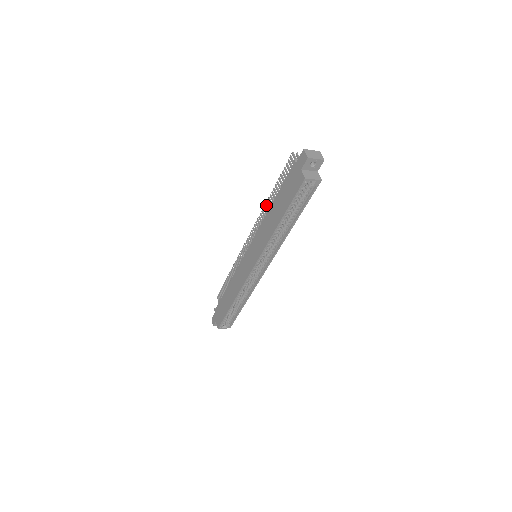
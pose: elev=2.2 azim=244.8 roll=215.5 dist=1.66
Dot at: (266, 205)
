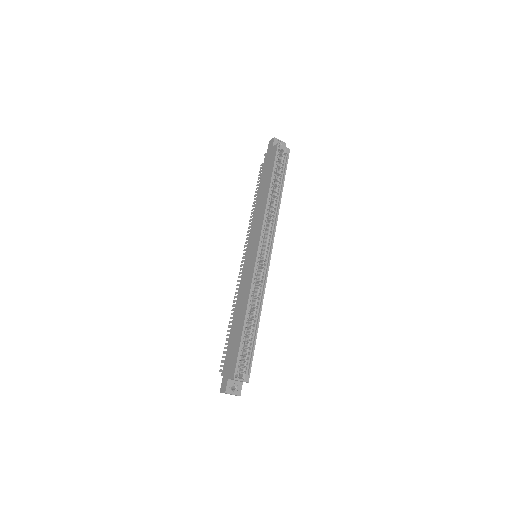
Dot at: (251, 216)
